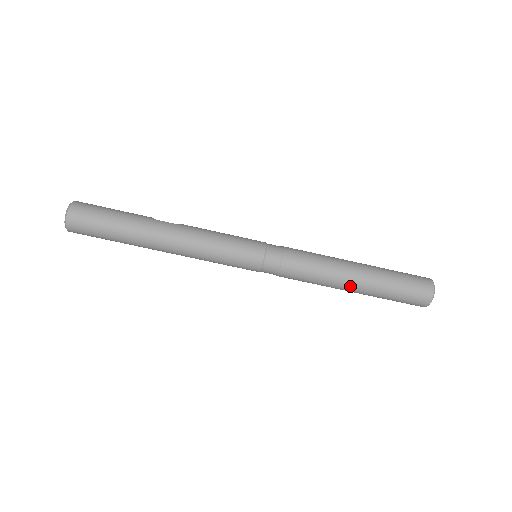
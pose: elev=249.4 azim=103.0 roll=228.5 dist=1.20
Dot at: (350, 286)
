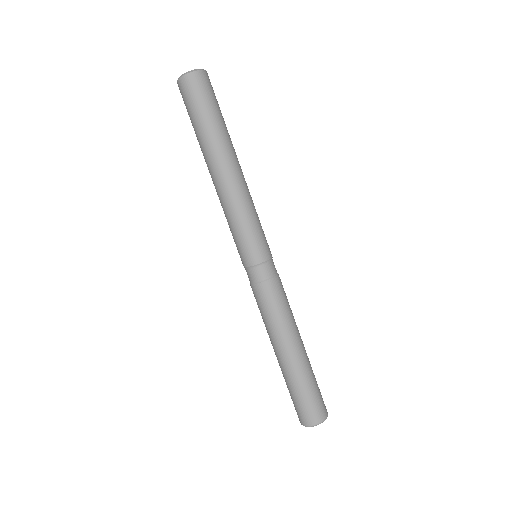
Dot at: (295, 347)
